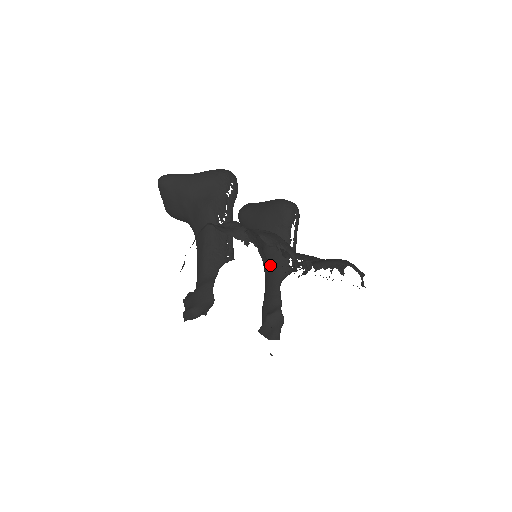
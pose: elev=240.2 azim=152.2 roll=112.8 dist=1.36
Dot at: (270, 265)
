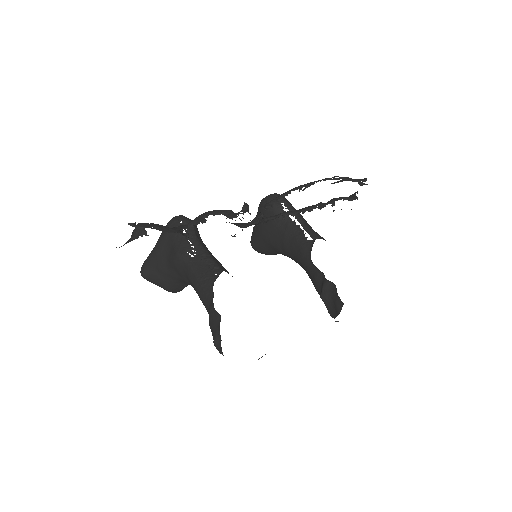
Dot at: (179, 231)
